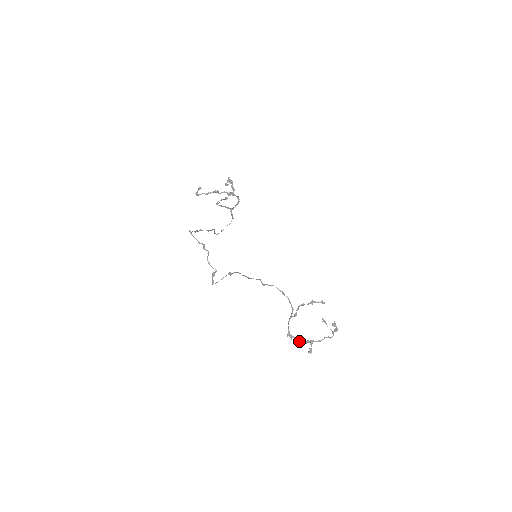
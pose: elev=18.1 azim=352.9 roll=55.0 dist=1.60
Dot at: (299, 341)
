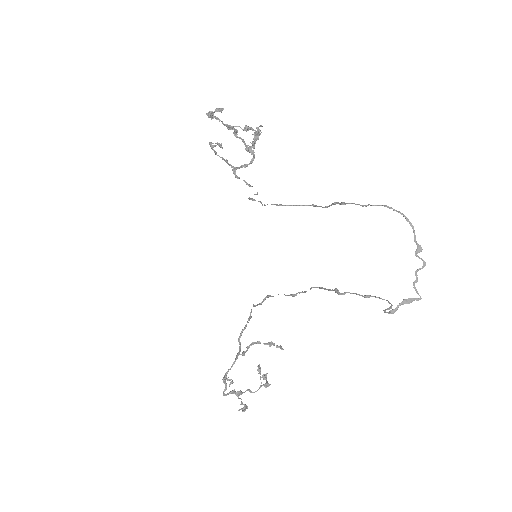
Dot at: (226, 389)
